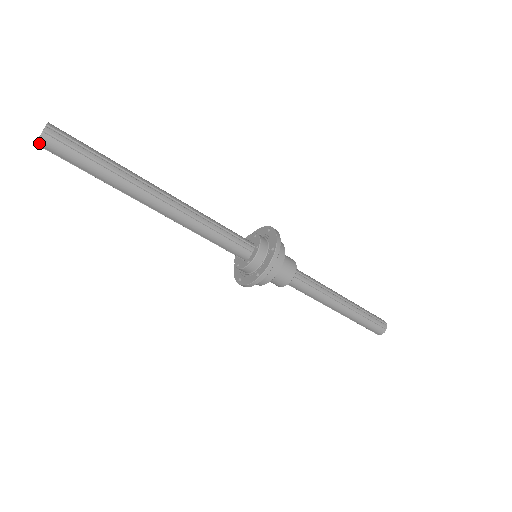
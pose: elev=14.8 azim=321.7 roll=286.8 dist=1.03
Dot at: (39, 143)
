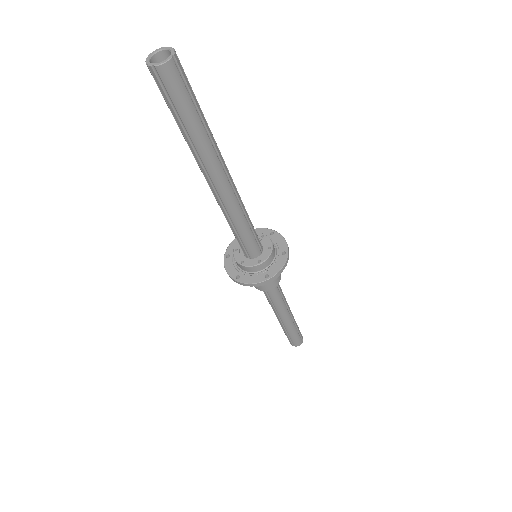
Dot at: (159, 67)
